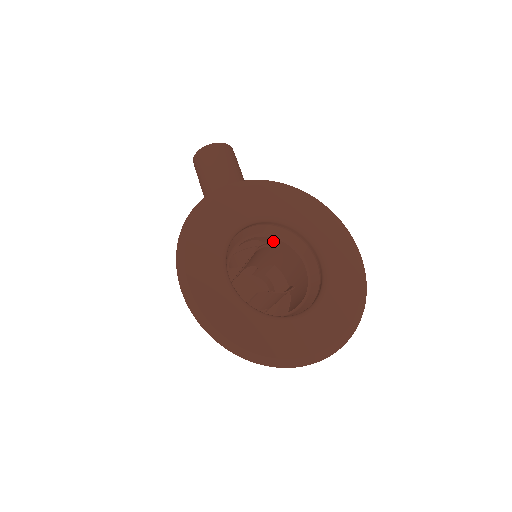
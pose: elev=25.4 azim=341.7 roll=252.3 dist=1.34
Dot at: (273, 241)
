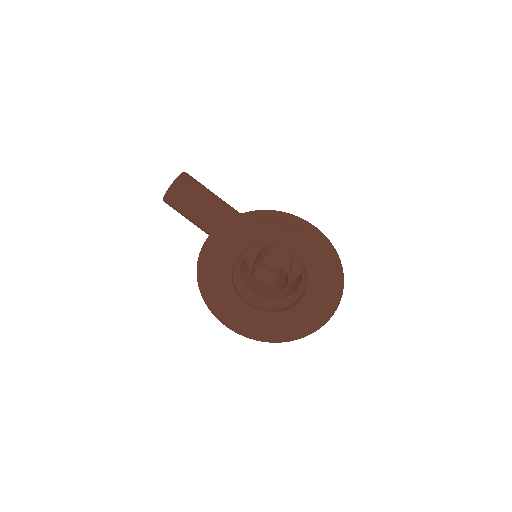
Dot at: occluded
